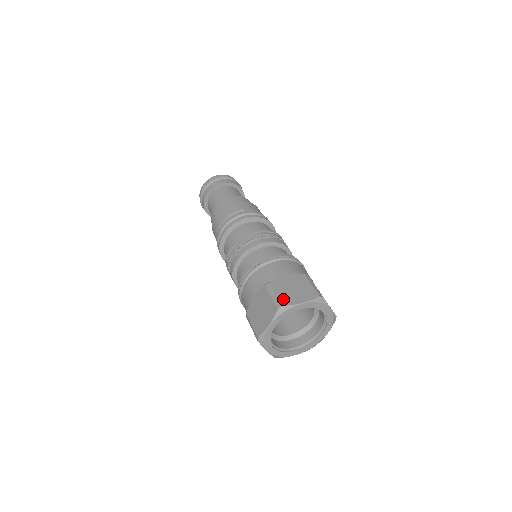
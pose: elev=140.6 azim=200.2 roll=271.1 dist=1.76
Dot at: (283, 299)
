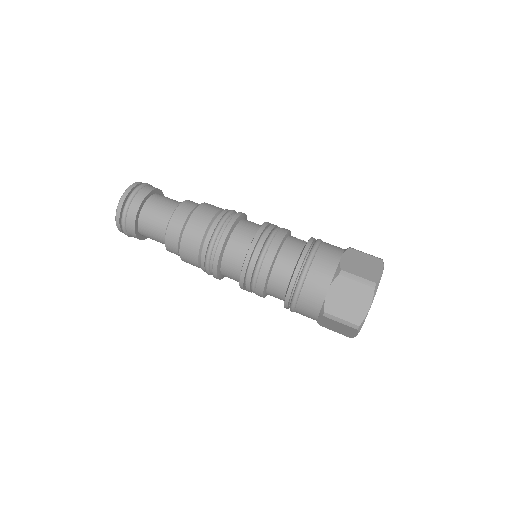
Dot at: (353, 319)
